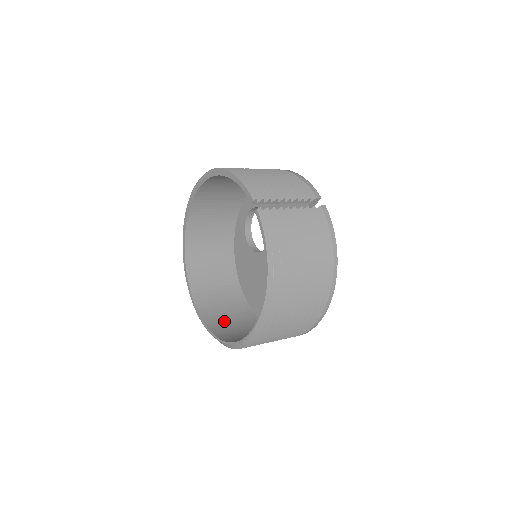
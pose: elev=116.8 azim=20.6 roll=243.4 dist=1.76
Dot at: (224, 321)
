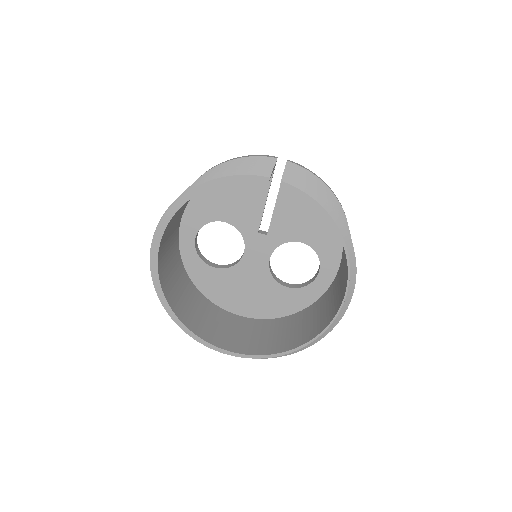
Dot at: (273, 340)
